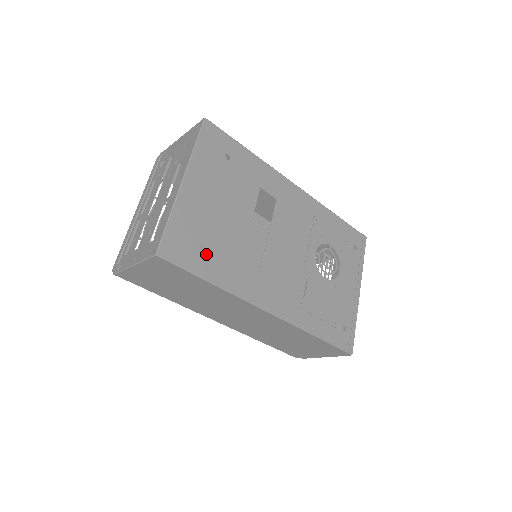
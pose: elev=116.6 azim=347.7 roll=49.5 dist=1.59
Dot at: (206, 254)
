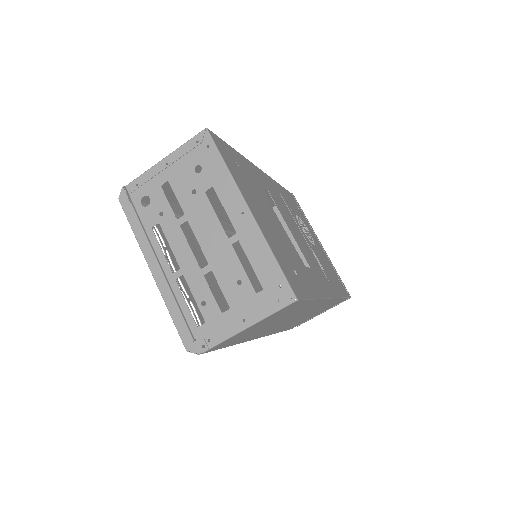
Dot at: (298, 274)
